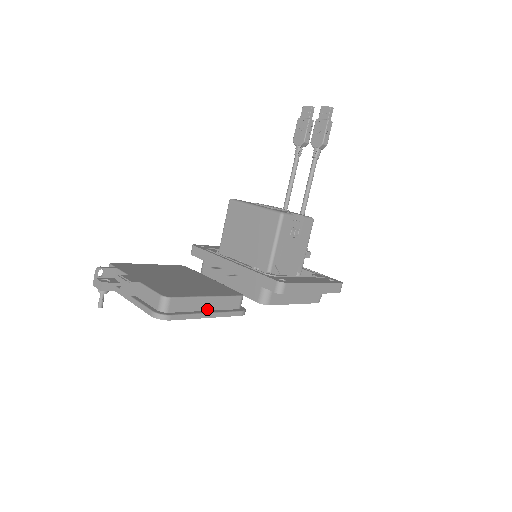
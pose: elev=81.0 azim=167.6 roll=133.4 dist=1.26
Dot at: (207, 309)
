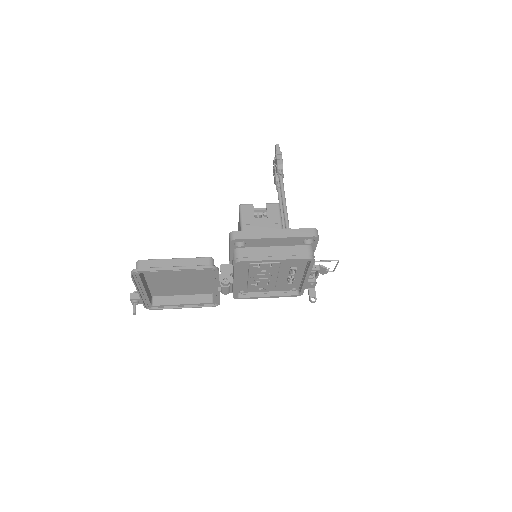
Dot at: (176, 267)
